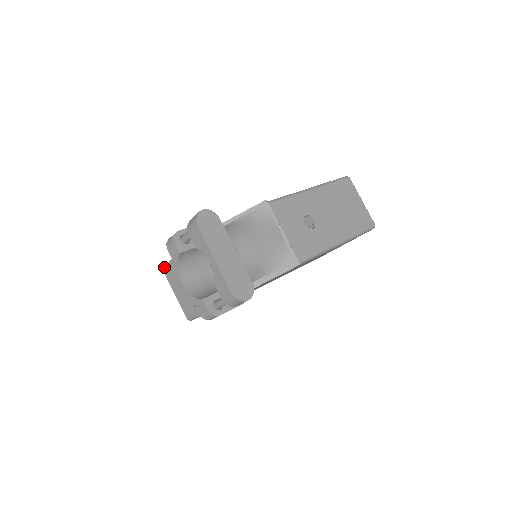
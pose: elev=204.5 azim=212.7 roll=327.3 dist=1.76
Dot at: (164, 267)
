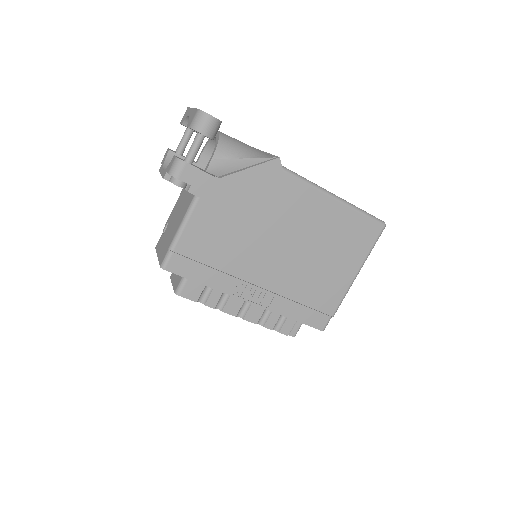
Dot at: occluded
